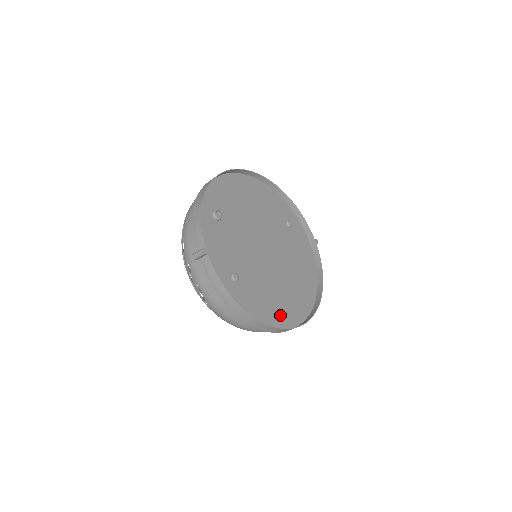
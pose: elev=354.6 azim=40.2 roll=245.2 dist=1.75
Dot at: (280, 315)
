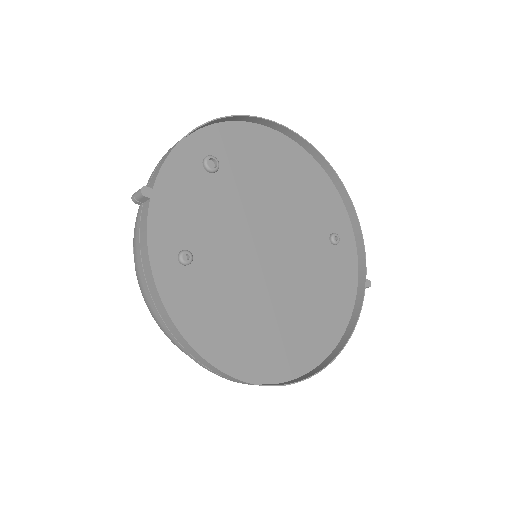
Dot at: (238, 352)
